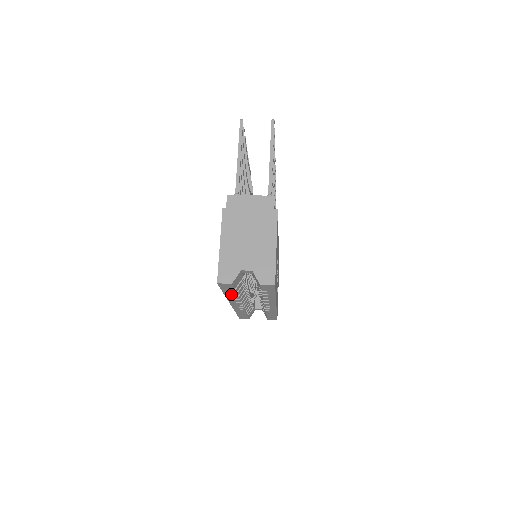
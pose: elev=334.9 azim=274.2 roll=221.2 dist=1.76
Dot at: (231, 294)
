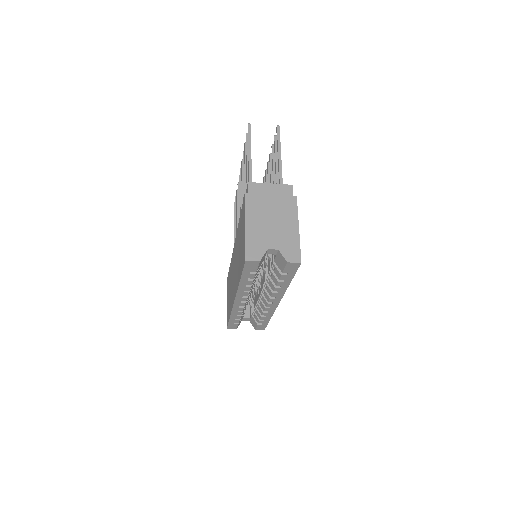
Dot at: (247, 281)
